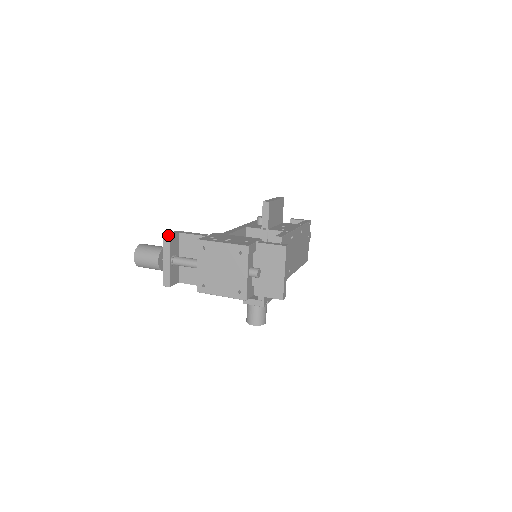
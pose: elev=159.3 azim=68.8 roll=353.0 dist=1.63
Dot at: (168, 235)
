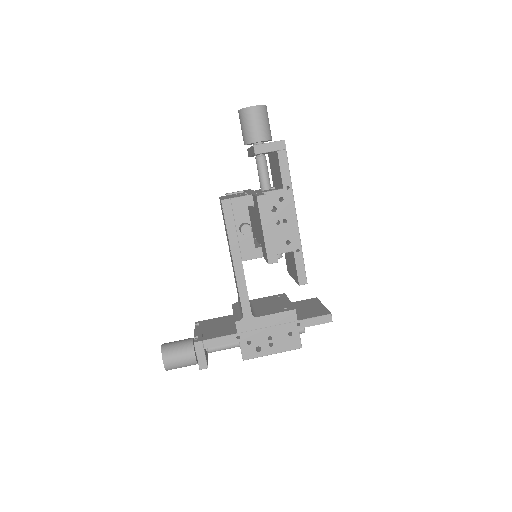
Dot at: occluded
